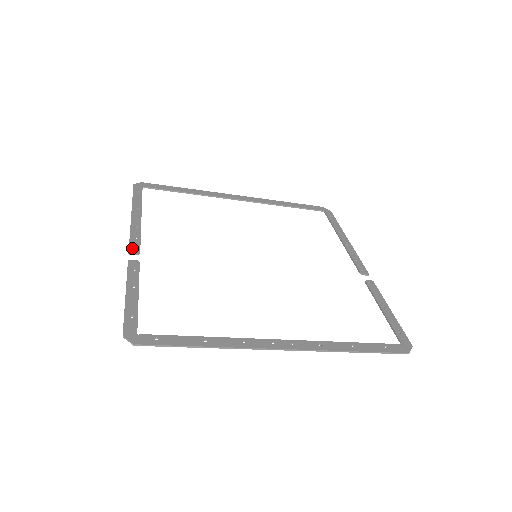
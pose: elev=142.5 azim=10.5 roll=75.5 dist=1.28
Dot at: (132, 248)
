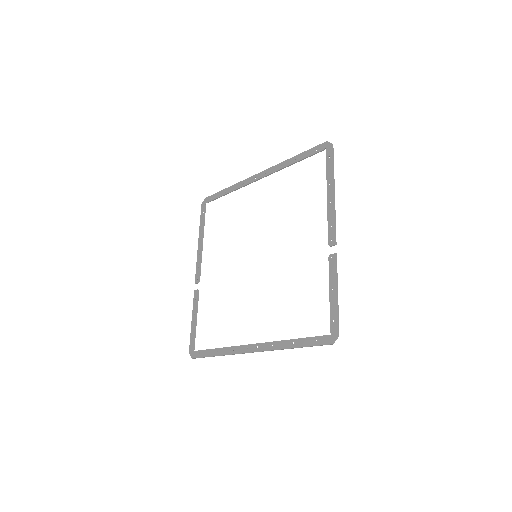
Dot at: (196, 278)
